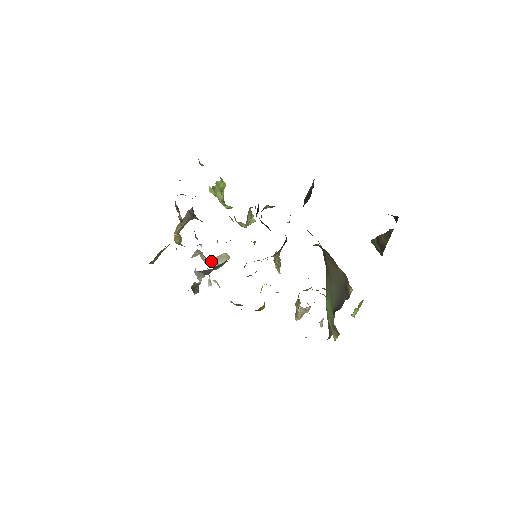
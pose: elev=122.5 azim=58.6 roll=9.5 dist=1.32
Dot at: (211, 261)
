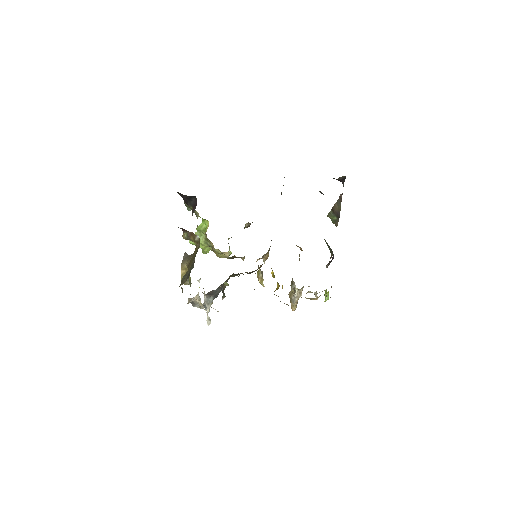
Dot at: occluded
